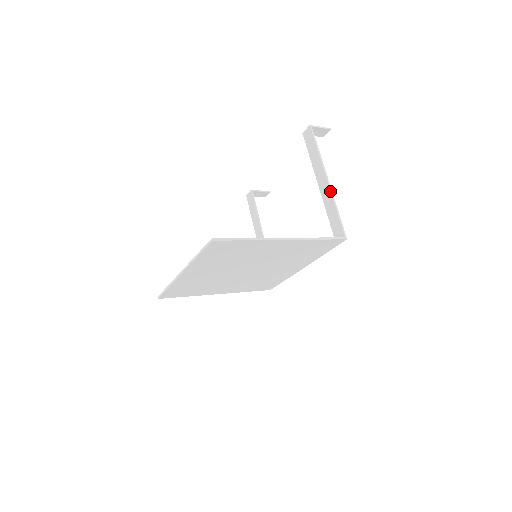
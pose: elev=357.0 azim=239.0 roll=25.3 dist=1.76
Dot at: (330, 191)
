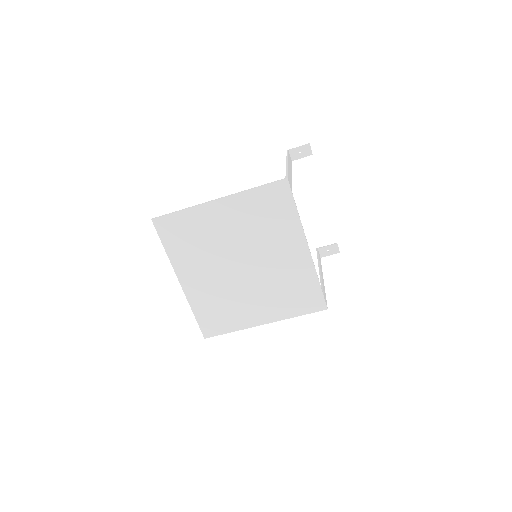
Dot at: (286, 166)
